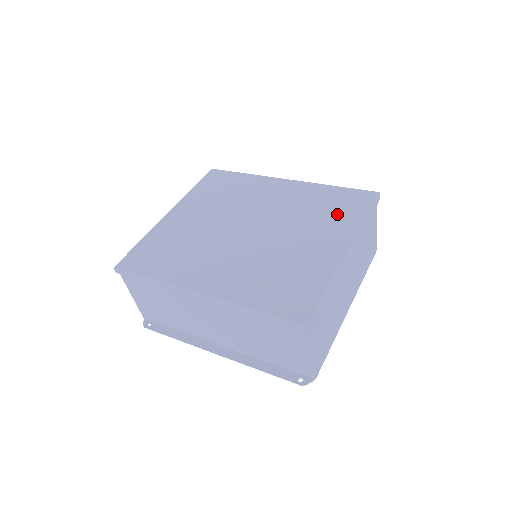
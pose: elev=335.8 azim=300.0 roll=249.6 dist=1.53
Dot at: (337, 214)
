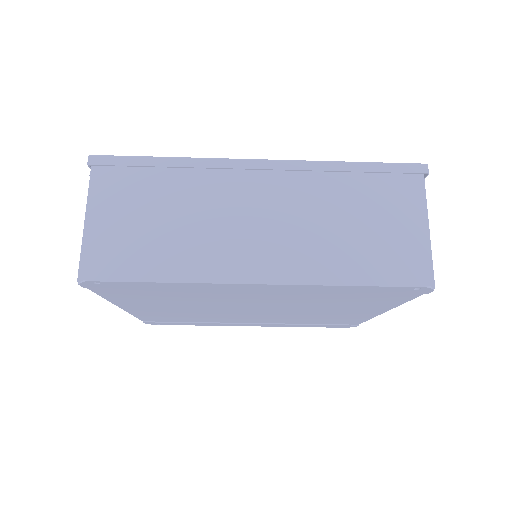
Dot at: occluded
